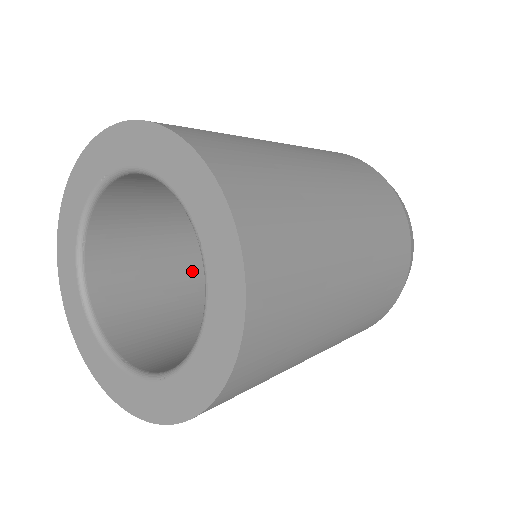
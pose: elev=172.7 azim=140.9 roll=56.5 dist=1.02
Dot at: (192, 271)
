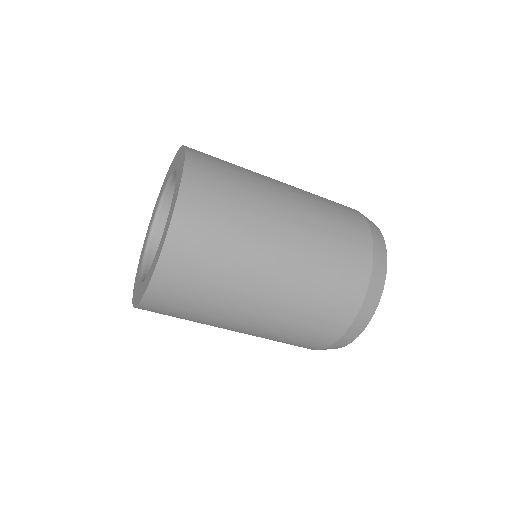
Dot at: occluded
